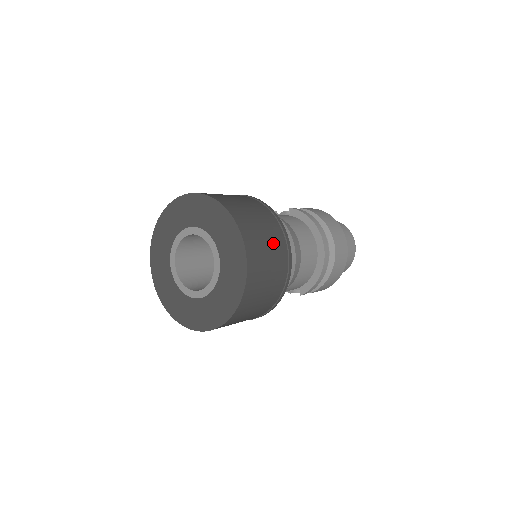
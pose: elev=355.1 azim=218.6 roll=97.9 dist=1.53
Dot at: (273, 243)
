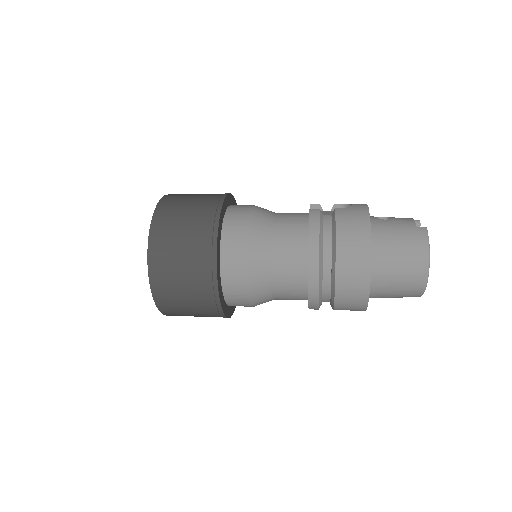
Dot at: (190, 264)
